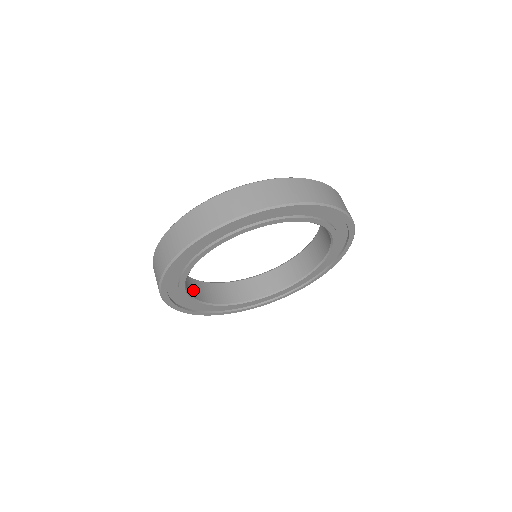
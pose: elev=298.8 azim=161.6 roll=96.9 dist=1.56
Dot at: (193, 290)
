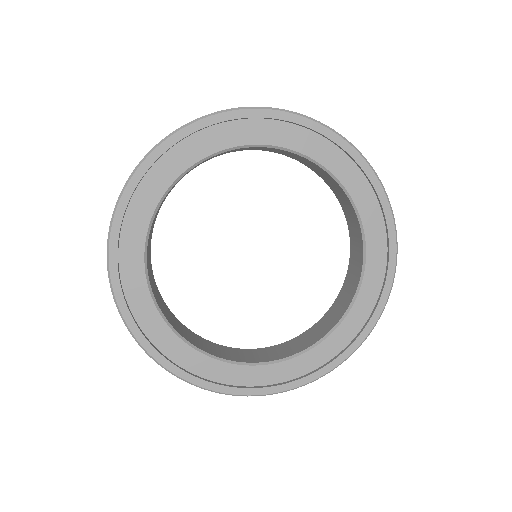
Dot at: (185, 334)
